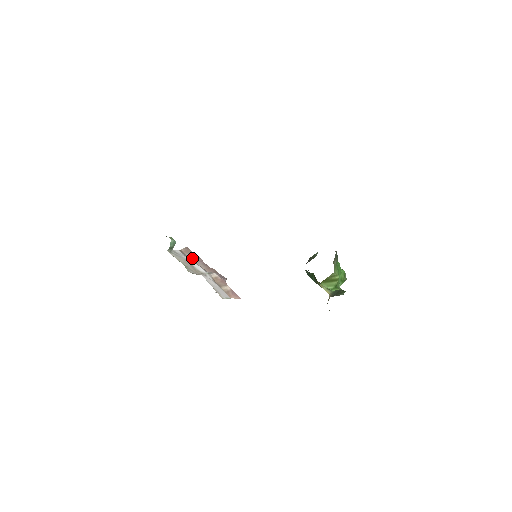
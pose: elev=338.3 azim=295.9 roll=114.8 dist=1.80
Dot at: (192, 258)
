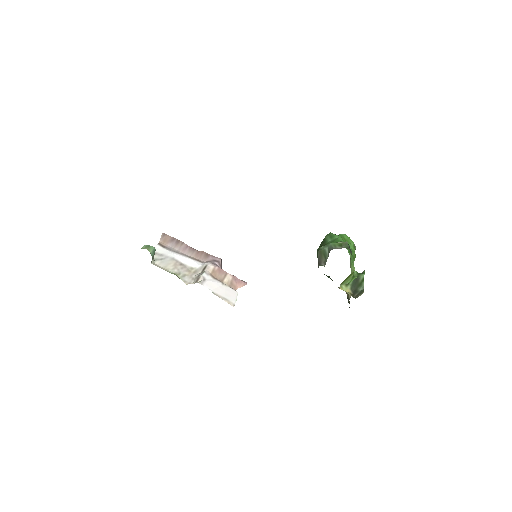
Dot at: (175, 248)
